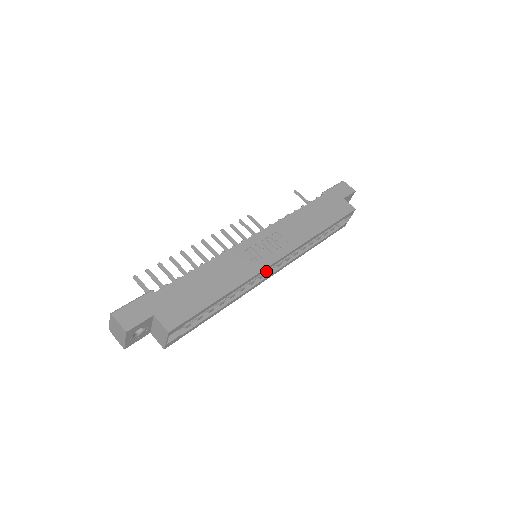
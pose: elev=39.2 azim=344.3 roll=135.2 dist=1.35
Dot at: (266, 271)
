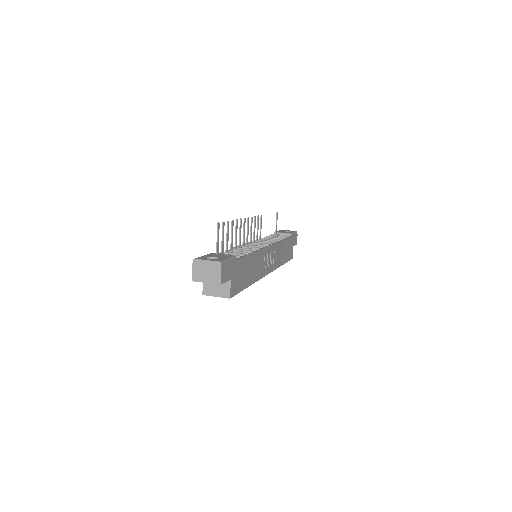
Dot at: occluded
